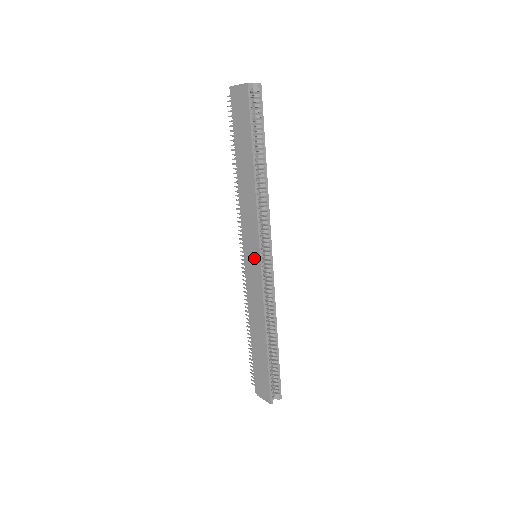
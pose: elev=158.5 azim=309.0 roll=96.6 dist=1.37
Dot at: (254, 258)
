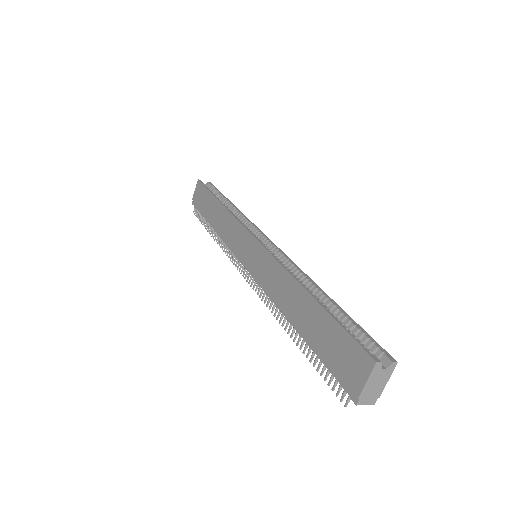
Dot at: (250, 247)
